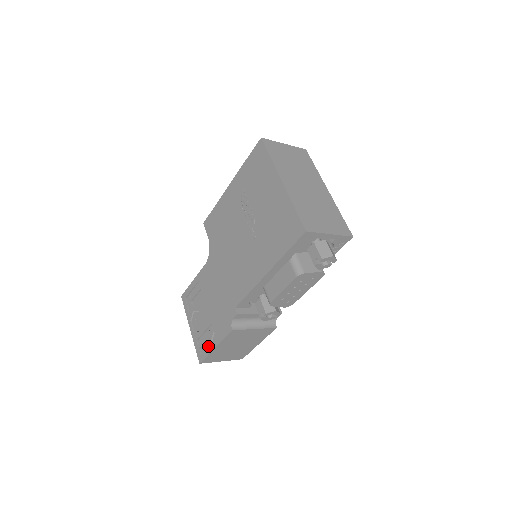
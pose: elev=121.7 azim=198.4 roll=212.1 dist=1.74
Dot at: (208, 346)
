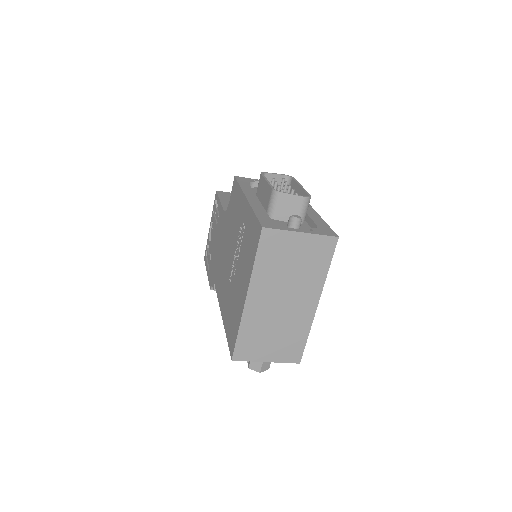
Dot at: (207, 263)
